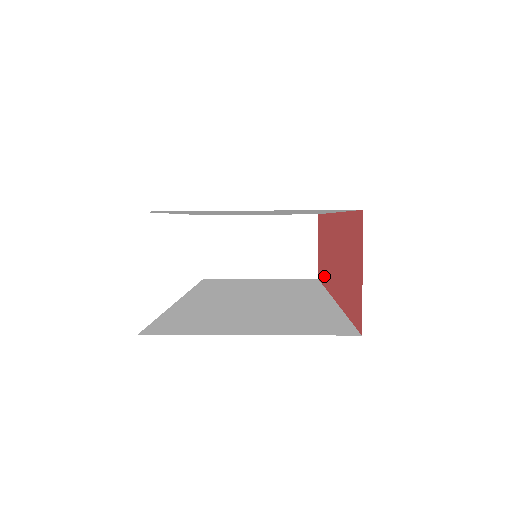
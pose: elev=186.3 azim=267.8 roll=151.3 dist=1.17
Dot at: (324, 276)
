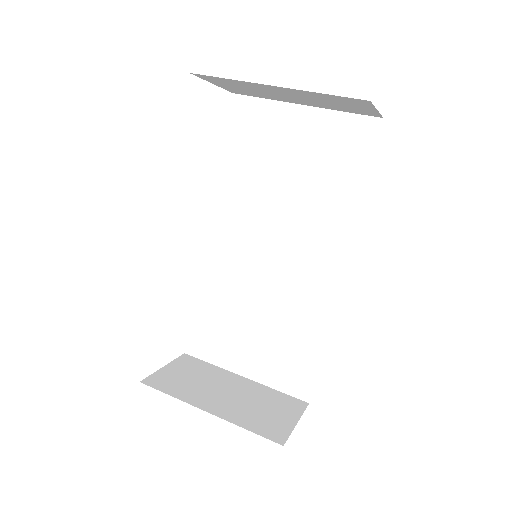
Dot at: occluded
